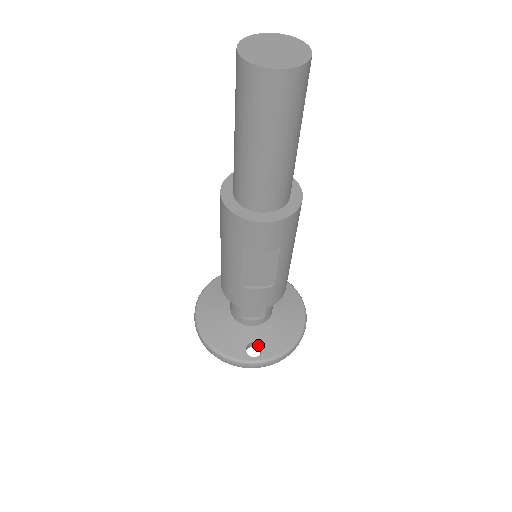
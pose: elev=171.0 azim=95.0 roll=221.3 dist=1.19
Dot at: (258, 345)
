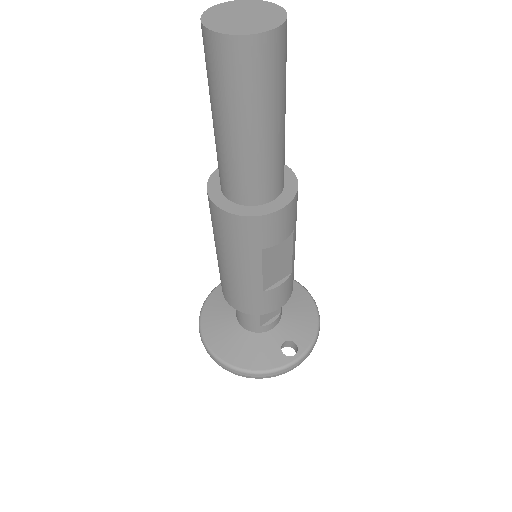
Dot at: (289, 342)
